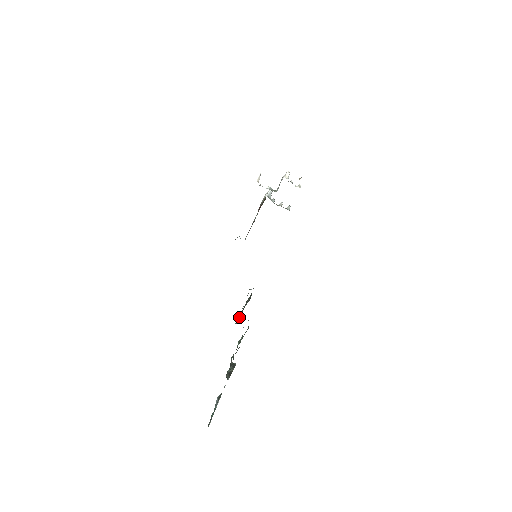
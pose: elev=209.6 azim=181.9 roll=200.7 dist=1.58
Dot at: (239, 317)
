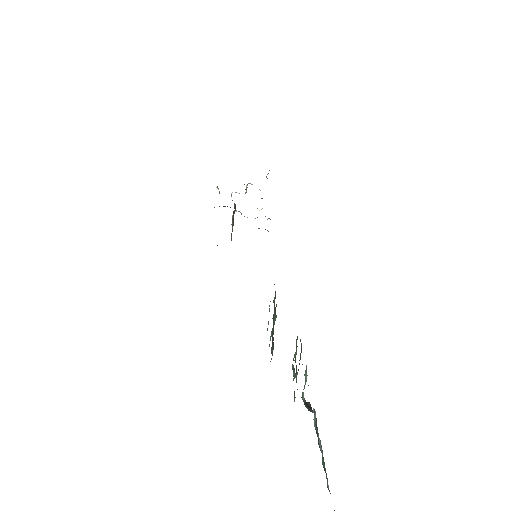
Dot at: occluded
